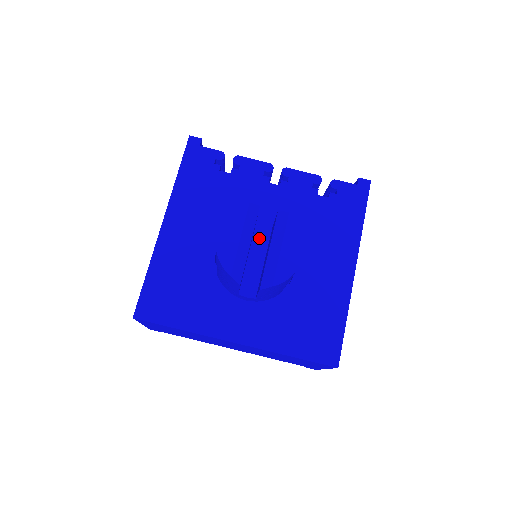
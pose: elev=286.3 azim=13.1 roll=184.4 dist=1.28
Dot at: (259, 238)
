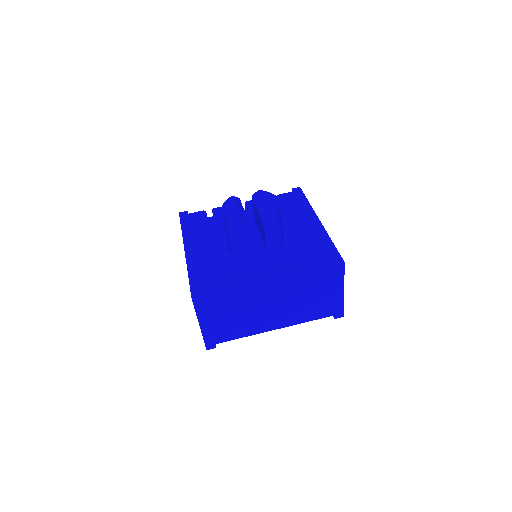
Dot at: occluded
